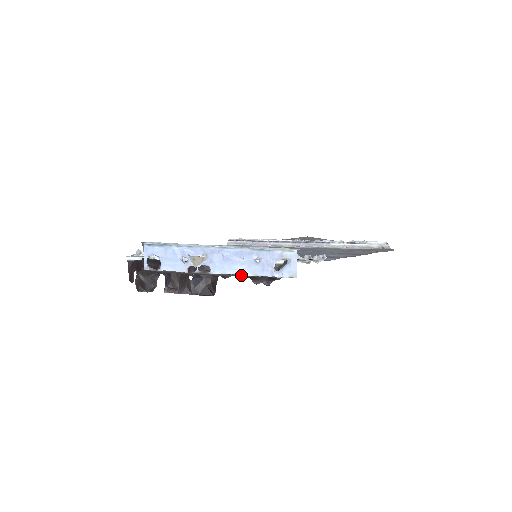
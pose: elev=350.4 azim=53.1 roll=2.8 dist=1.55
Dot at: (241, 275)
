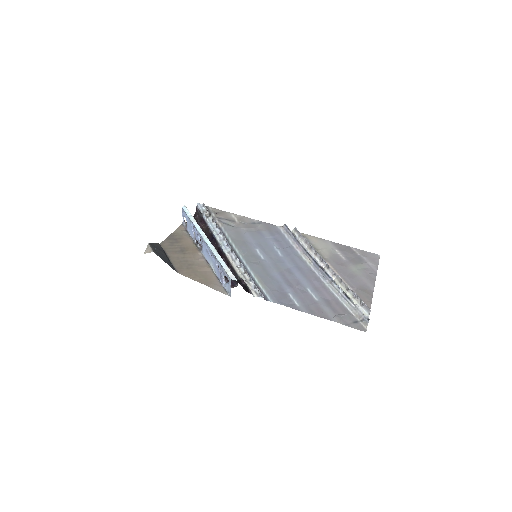
Dot at: (206, 268)
